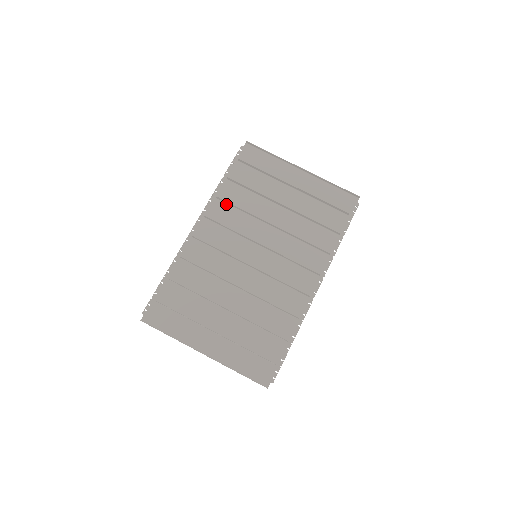
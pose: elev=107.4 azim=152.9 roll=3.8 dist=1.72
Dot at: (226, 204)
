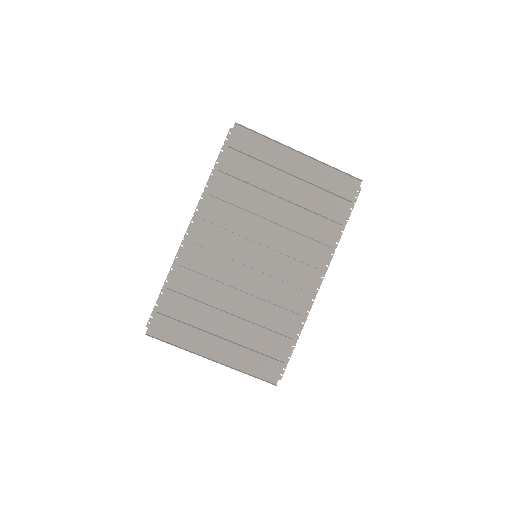
Dot at: (219, 200)
